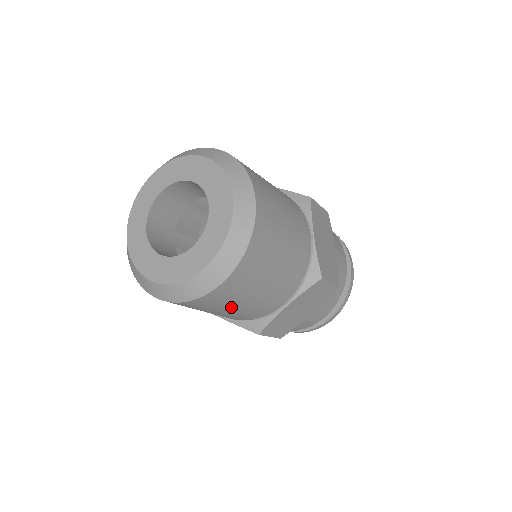
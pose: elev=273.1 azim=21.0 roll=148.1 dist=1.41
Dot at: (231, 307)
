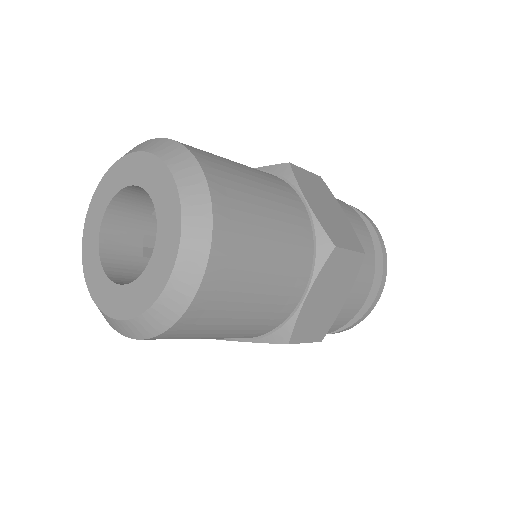
Dot at: occluded
